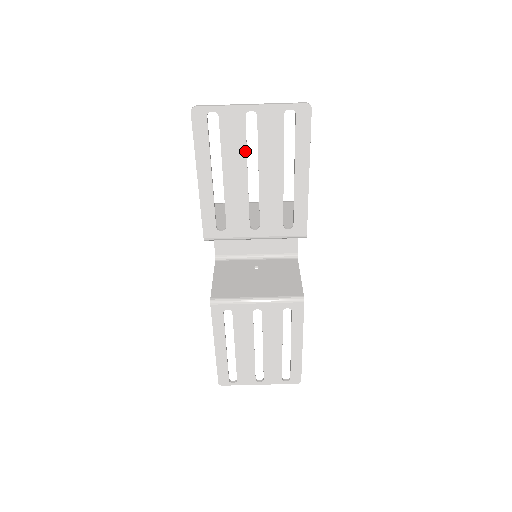
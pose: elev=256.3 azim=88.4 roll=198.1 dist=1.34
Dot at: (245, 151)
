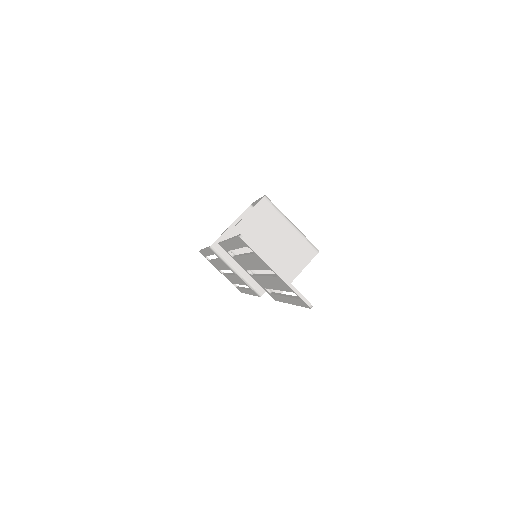
Dot at: (261, 269)
